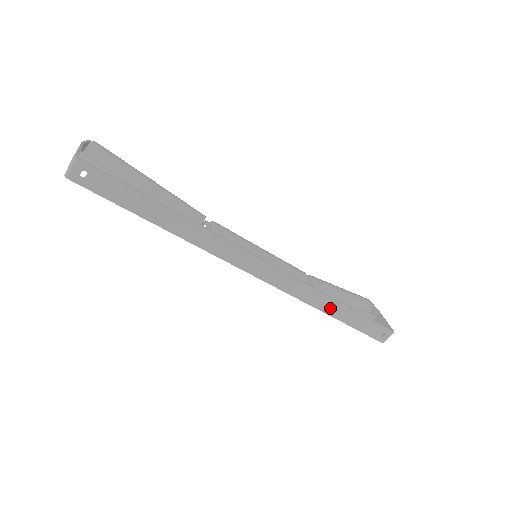
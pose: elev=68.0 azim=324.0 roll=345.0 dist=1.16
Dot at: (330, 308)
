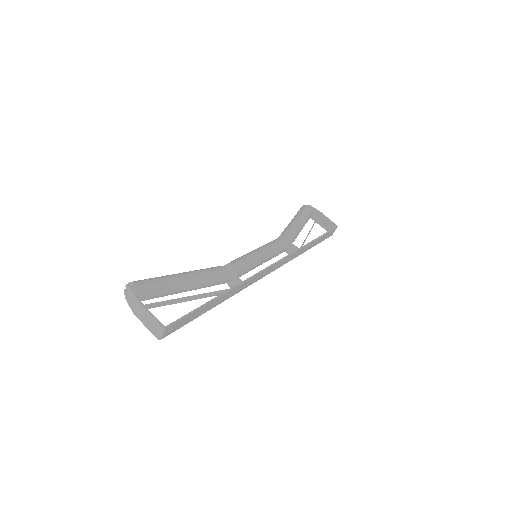
Dot at: (306, 249)
